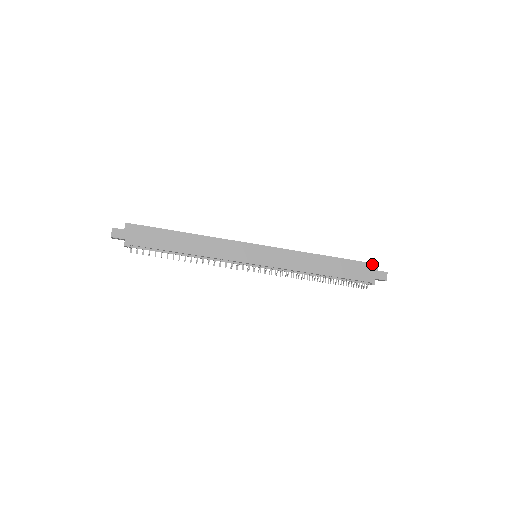
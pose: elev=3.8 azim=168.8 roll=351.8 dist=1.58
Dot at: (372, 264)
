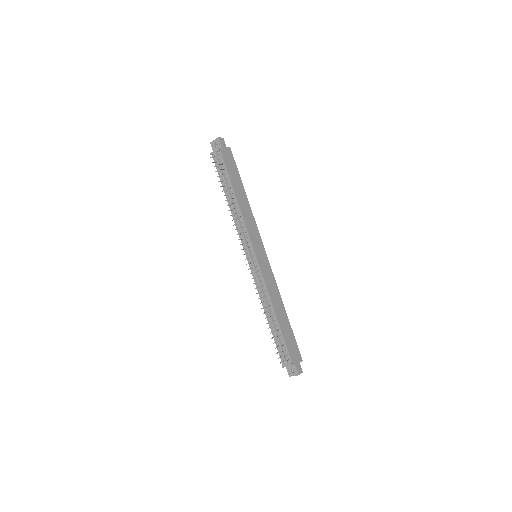
Dot at: (300, 355)
